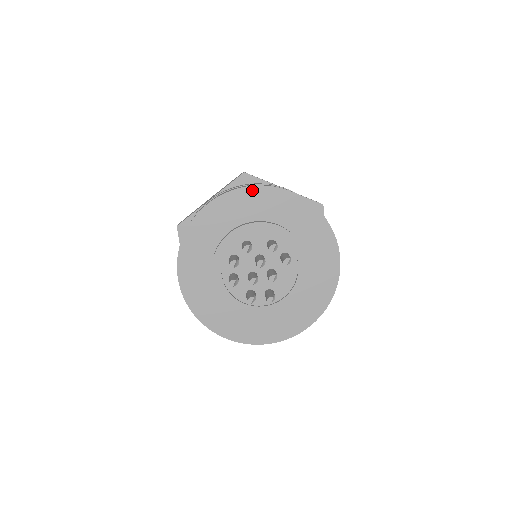
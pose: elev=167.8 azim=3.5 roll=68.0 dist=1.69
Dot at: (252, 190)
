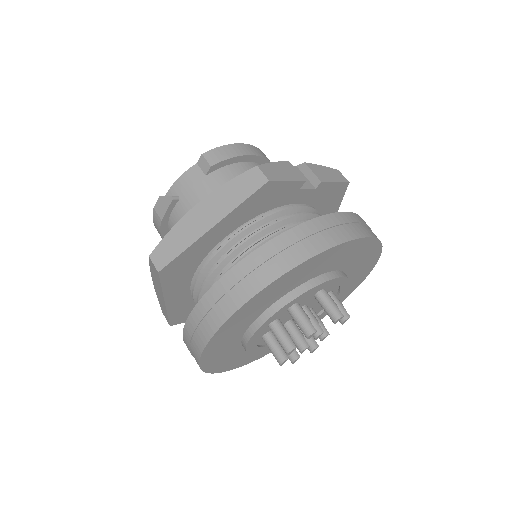
Dot at: (319, 256)
